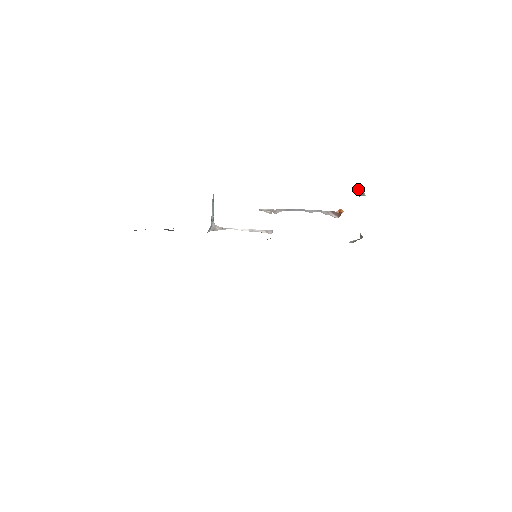
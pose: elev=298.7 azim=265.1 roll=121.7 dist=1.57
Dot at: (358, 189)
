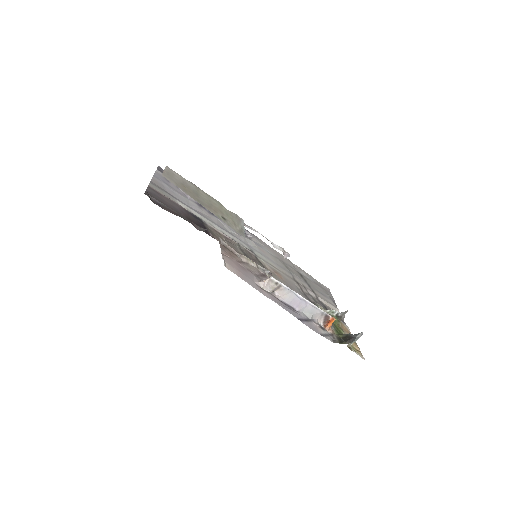
Dot at: (361, 333)
